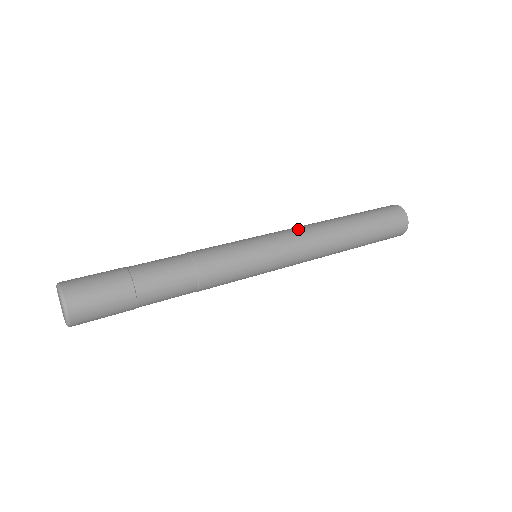
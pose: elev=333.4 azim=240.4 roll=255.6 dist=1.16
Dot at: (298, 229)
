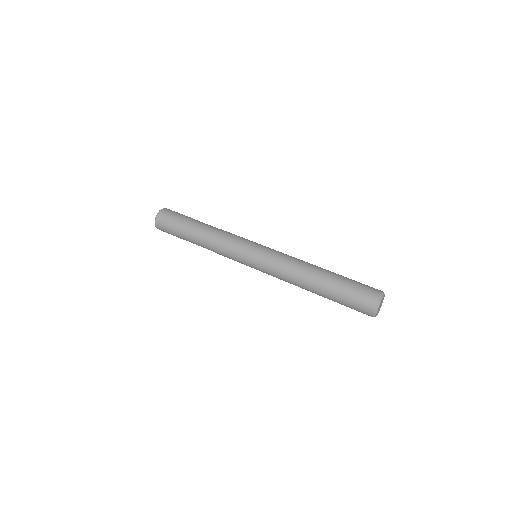
Dot at: (281, 267)
